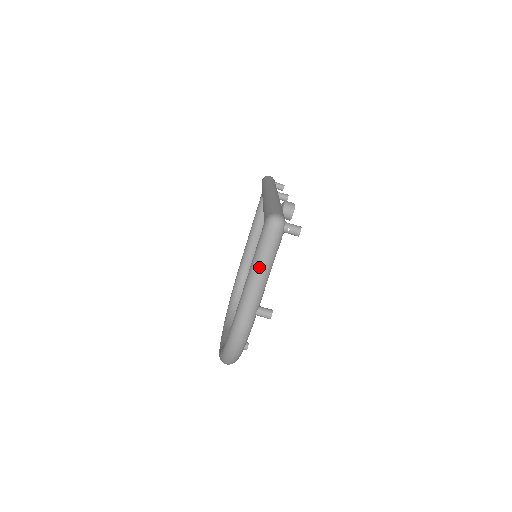
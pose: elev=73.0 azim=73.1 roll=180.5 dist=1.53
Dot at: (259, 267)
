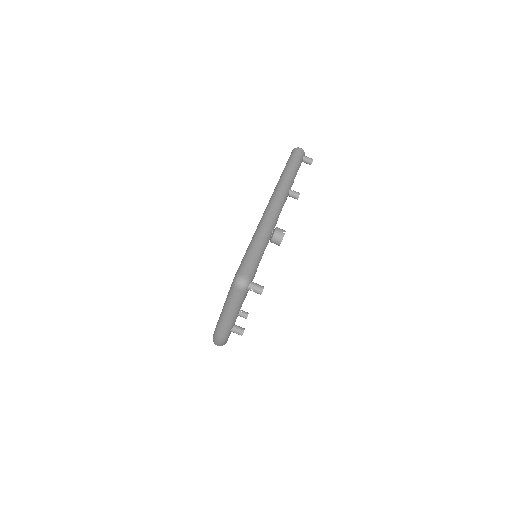
Dot at: (229, 309)
